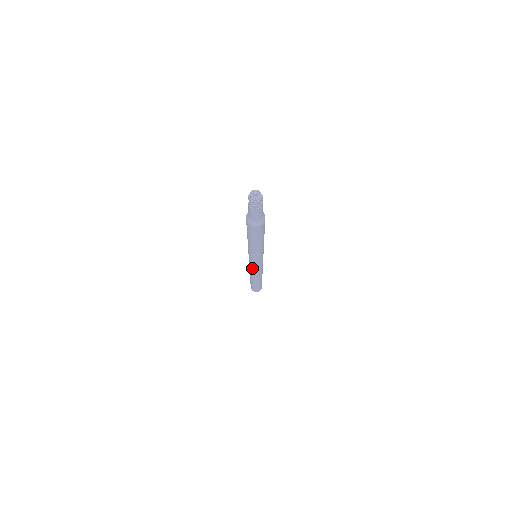
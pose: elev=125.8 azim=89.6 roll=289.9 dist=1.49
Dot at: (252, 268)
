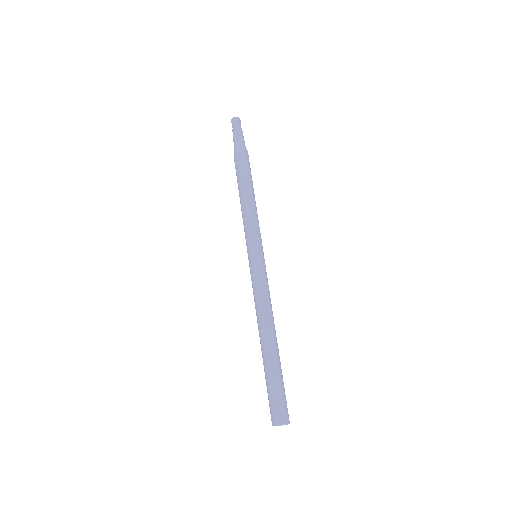
Dot at: (257, 281)
